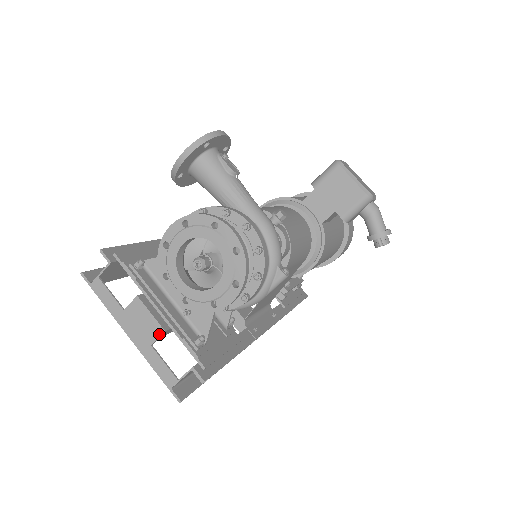
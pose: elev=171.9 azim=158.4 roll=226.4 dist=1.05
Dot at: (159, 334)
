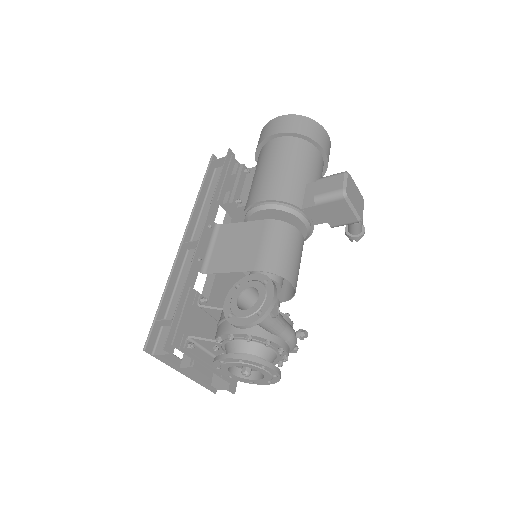
Dot at: (207, 379)
